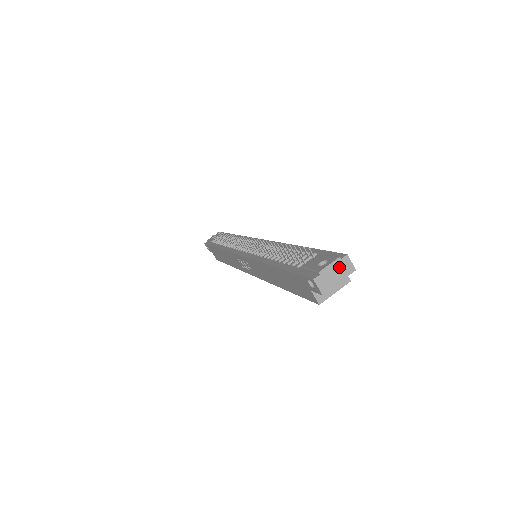
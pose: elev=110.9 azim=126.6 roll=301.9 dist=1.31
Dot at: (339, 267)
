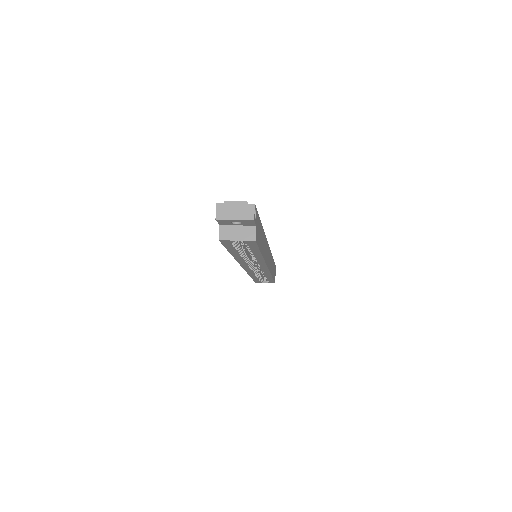
Dot at: (242, 208)
